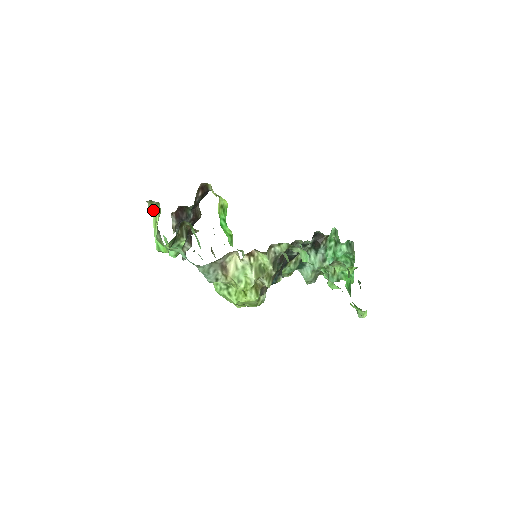
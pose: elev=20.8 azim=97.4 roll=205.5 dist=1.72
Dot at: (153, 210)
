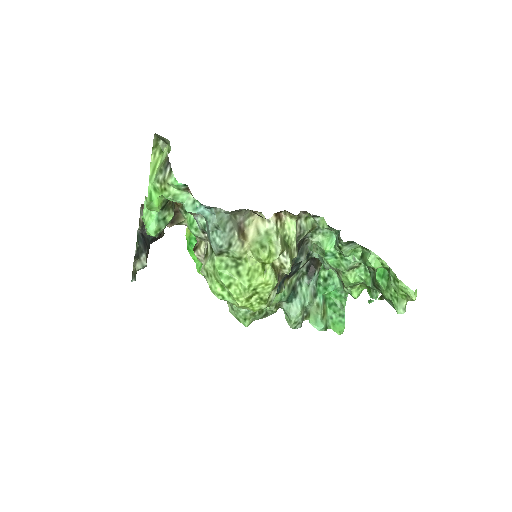
Dot at: (155, 152)
